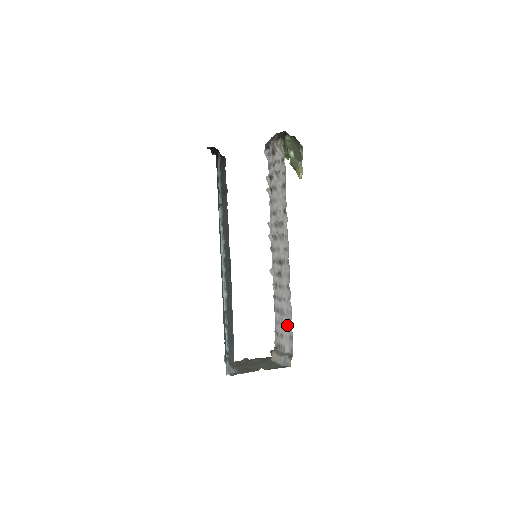
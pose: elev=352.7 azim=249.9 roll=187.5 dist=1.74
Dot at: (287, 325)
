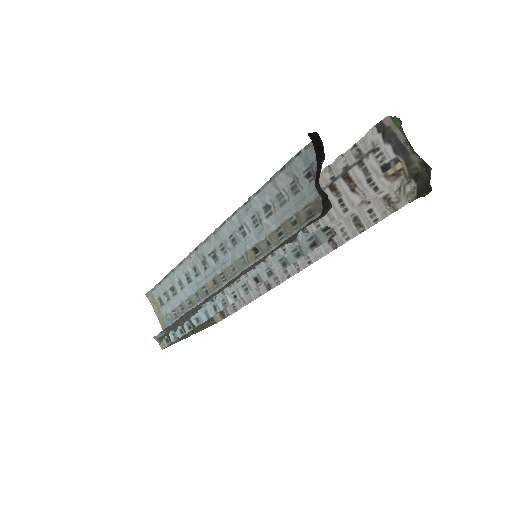
Dot at: occluded
